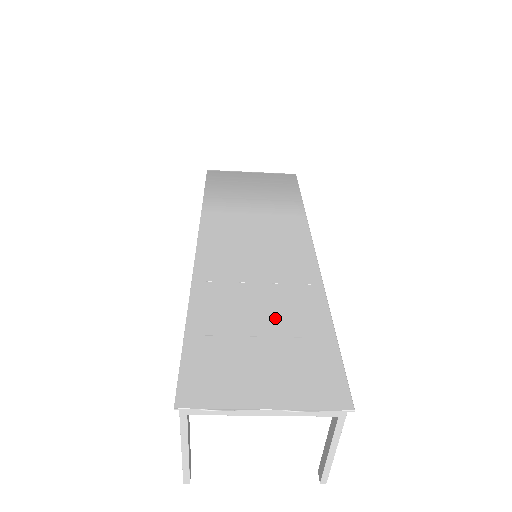
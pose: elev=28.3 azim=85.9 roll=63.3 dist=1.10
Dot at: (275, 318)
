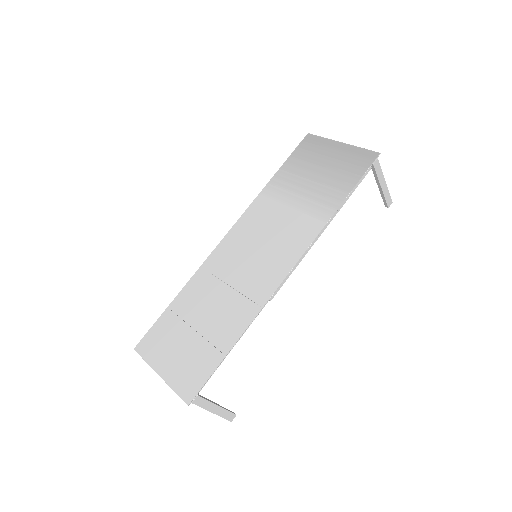
Dot at: (212, 320)
